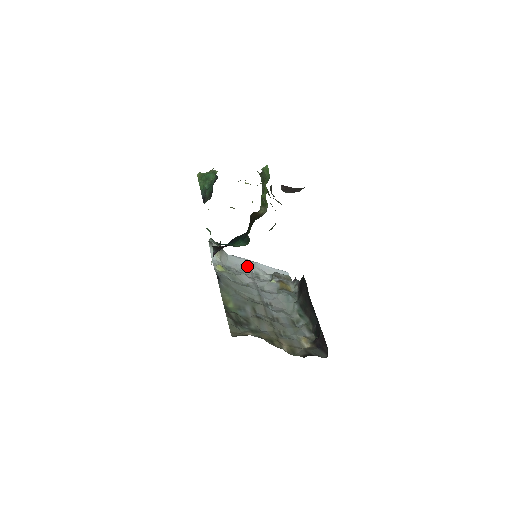
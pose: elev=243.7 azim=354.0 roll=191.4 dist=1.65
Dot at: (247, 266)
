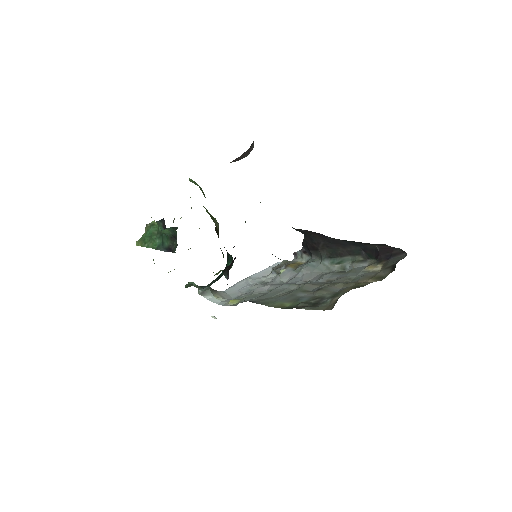
Dot at: (247, 285)
